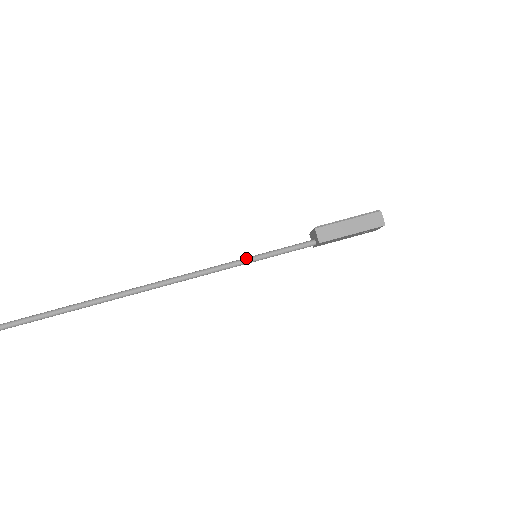
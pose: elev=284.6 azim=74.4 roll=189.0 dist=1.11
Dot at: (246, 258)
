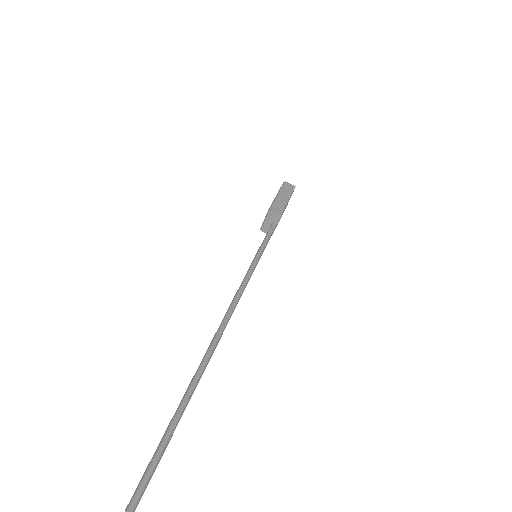
Dot at: (253, 260)
